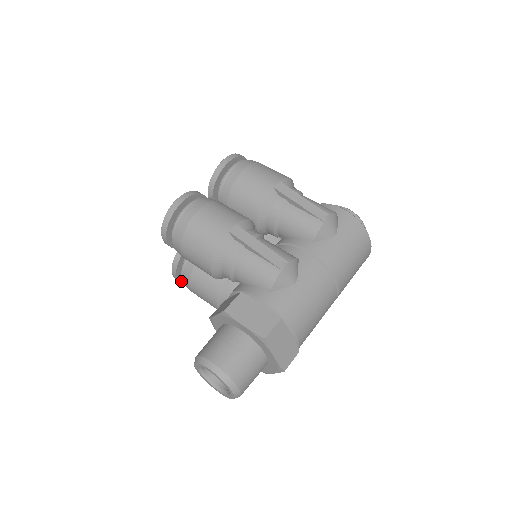
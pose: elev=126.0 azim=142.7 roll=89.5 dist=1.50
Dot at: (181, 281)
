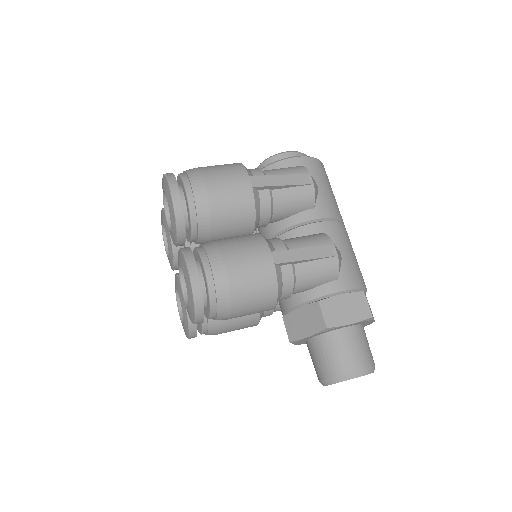
Dot at: occluded
